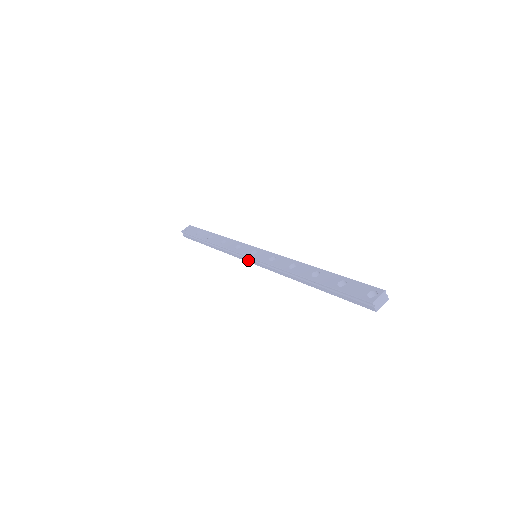
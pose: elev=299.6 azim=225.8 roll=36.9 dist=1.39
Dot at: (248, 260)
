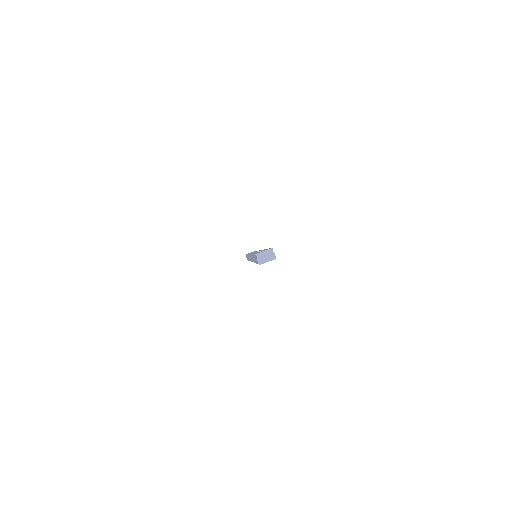
Dot at: occluded
